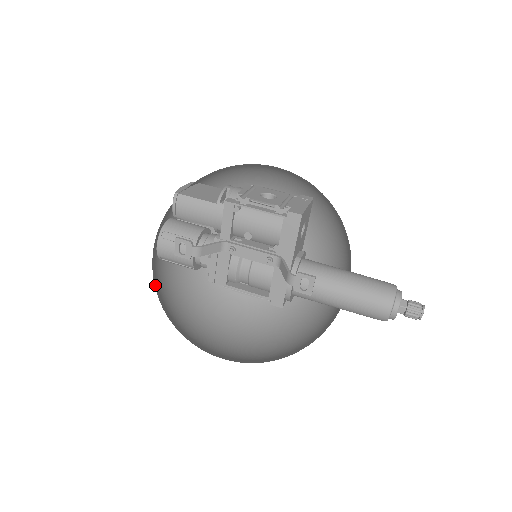
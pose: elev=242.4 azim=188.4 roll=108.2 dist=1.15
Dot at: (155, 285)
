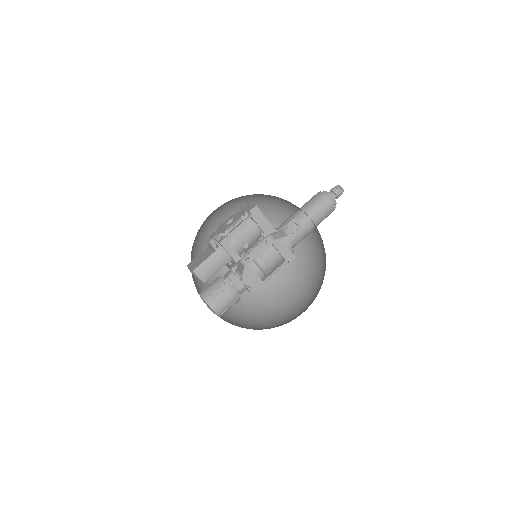
Dot at: occluded
